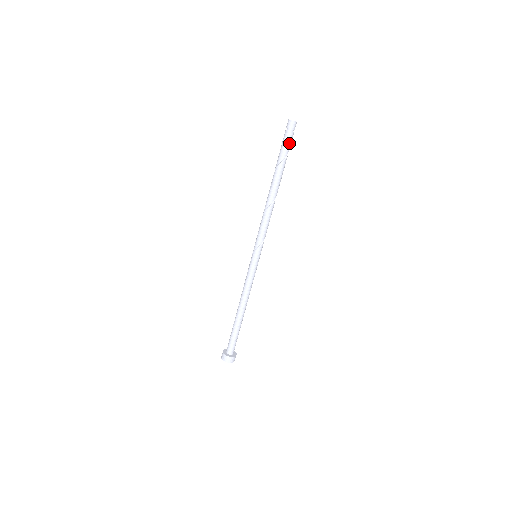
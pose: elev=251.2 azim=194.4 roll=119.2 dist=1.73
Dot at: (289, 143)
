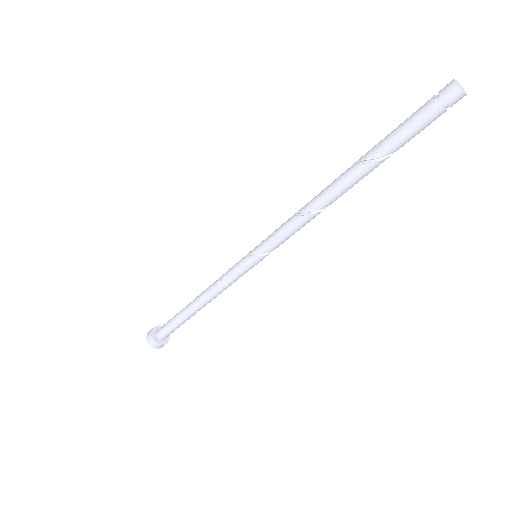
Dot at: (425, 127)
